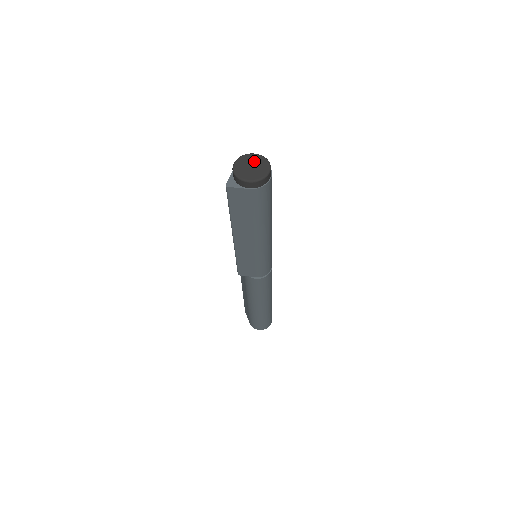
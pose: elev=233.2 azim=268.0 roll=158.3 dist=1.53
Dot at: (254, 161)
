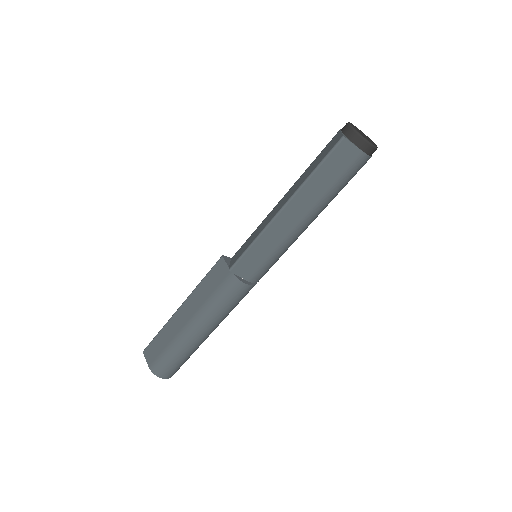
Dot at: (362, 132)
